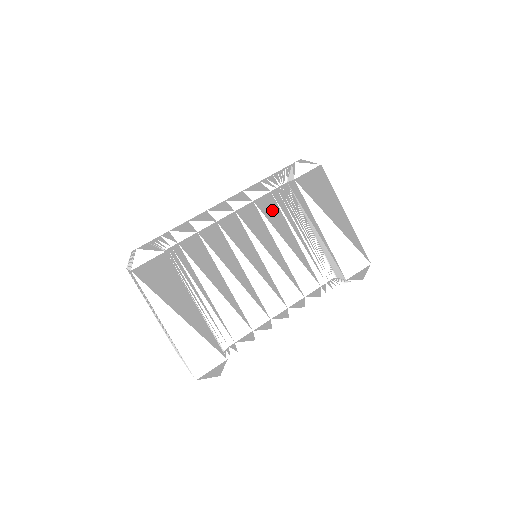
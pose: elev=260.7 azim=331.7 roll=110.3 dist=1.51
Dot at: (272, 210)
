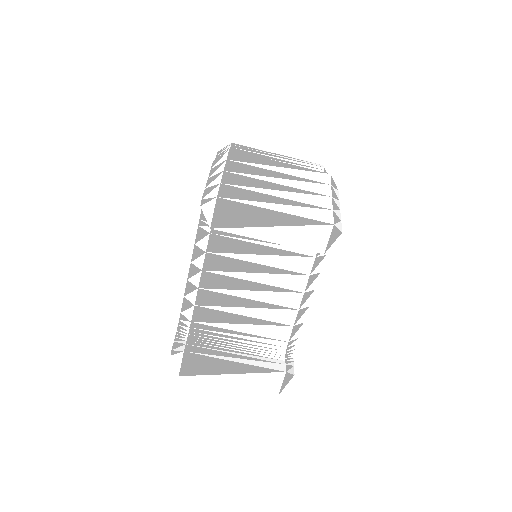
Dot at: (225, 244)
